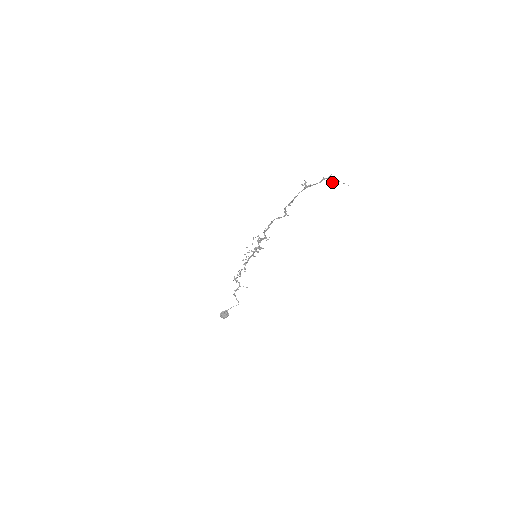
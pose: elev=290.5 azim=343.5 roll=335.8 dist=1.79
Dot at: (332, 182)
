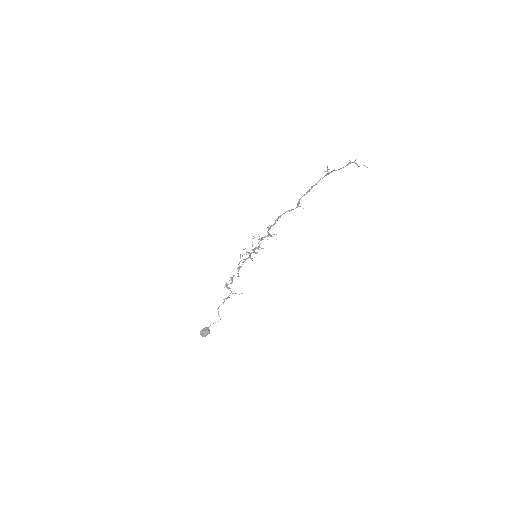
Dot at: occluded
